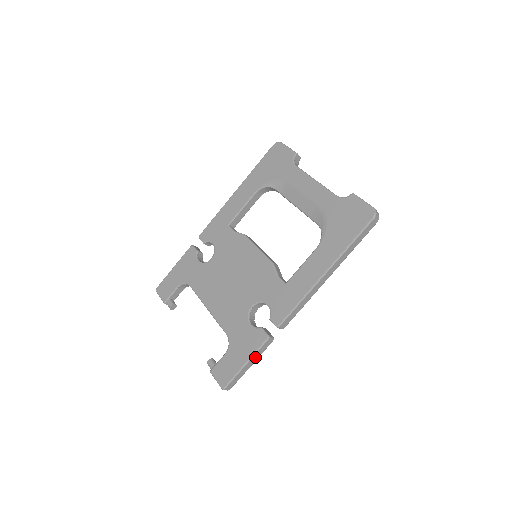
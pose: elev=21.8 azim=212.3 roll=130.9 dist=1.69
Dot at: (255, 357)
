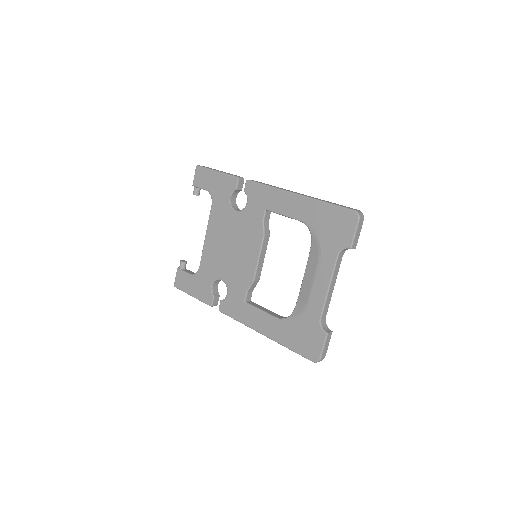
Dot at: occluded
